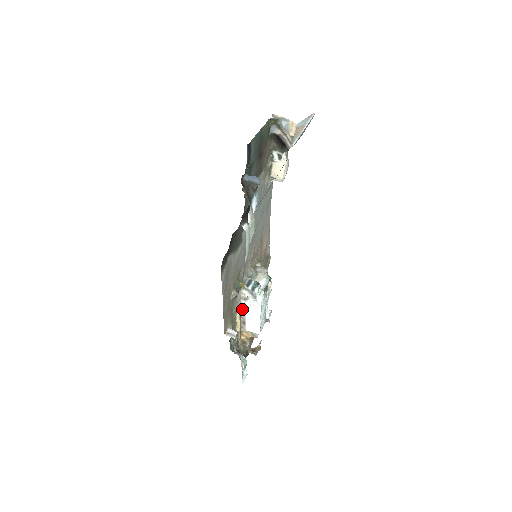
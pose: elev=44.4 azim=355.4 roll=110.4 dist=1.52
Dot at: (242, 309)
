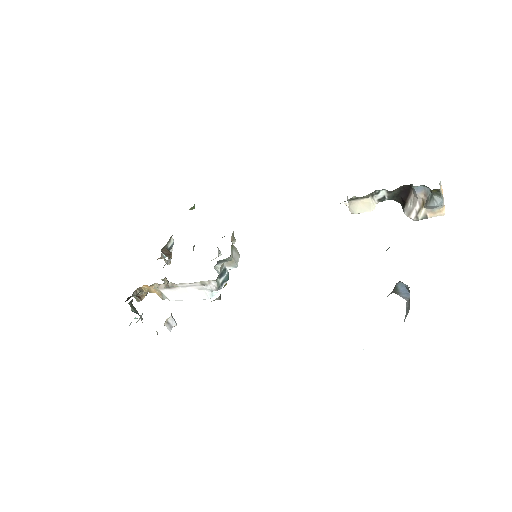
Dot at: (186, 284)
